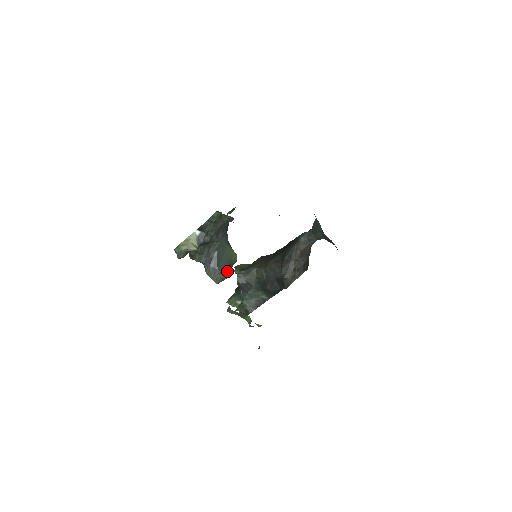
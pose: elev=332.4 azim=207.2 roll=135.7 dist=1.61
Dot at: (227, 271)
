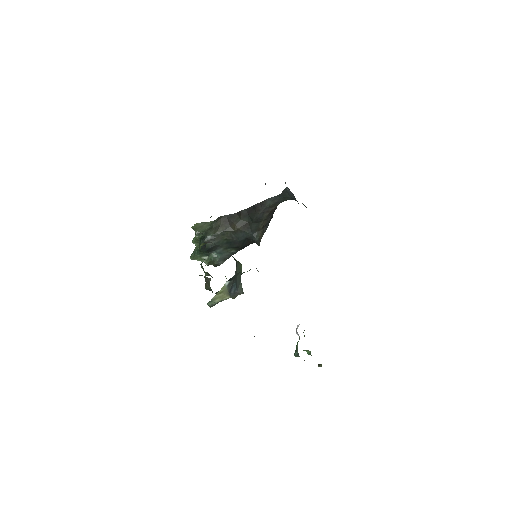
Dot at: (241, 285)
